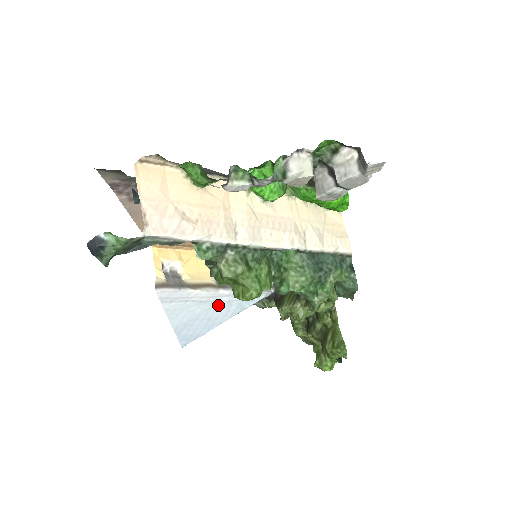
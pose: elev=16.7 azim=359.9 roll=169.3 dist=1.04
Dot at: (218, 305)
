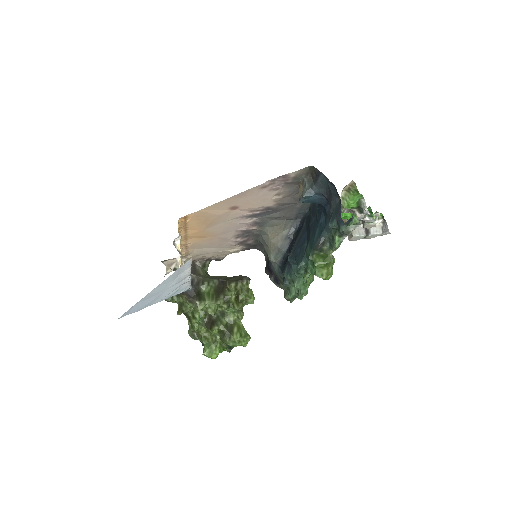
Dot at: (175, 286)
